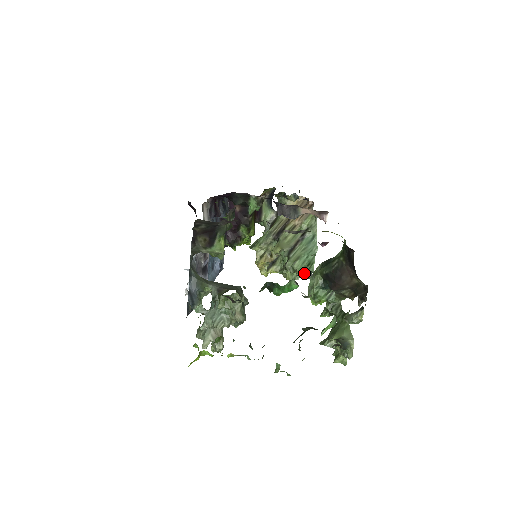
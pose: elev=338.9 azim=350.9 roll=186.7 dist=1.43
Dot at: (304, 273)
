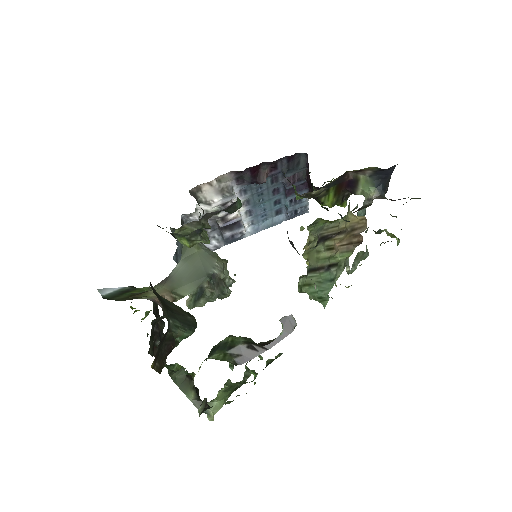
Dot at: occluded
